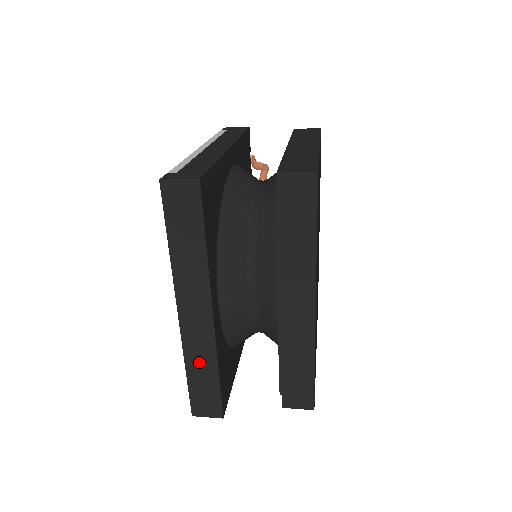
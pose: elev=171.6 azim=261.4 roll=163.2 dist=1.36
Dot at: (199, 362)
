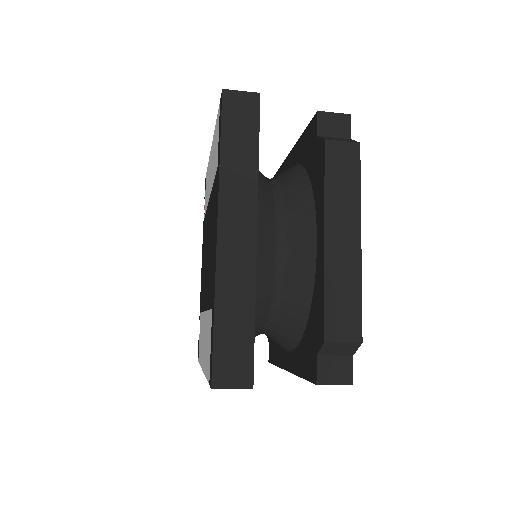
Dot at: (233, 299)
